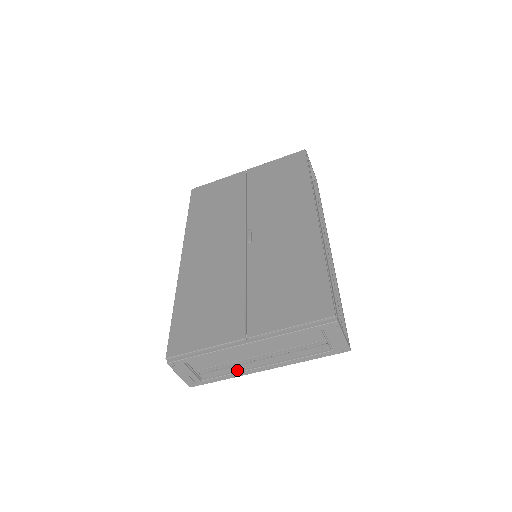
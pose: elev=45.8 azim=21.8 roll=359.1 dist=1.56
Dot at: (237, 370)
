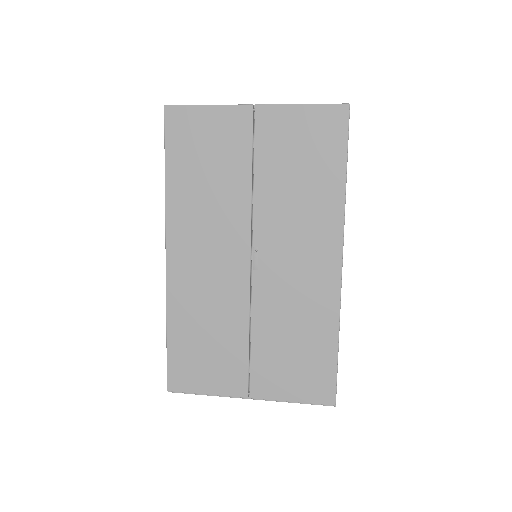
Dot at: occluded
